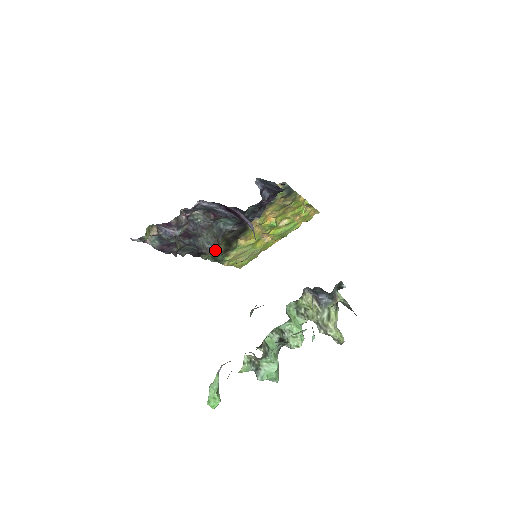
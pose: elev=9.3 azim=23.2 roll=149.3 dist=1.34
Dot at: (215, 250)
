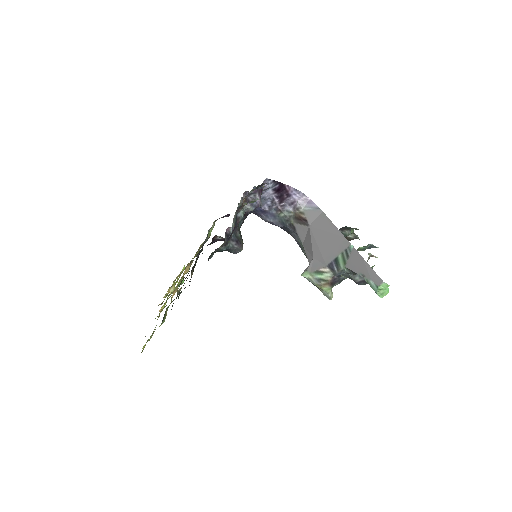
Dot at: occluded
